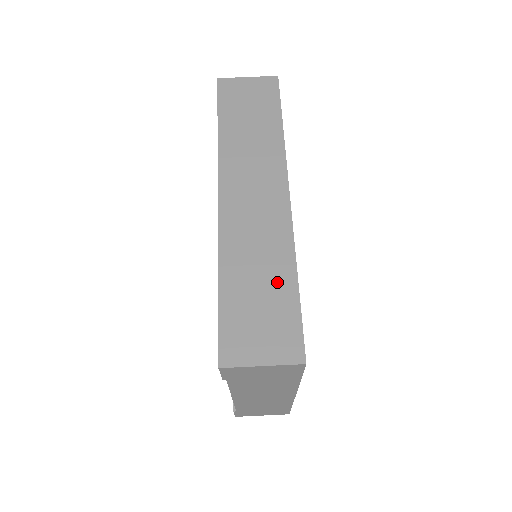
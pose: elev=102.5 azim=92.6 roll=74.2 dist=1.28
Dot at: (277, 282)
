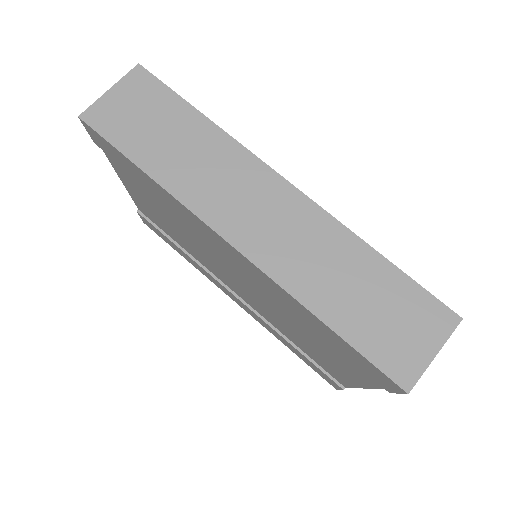
Dot at: (369, 274)
